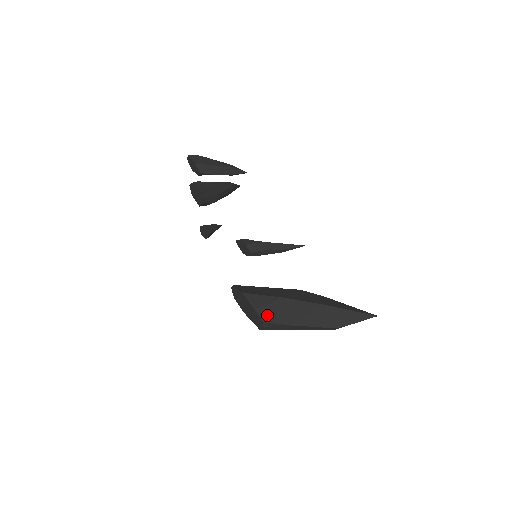
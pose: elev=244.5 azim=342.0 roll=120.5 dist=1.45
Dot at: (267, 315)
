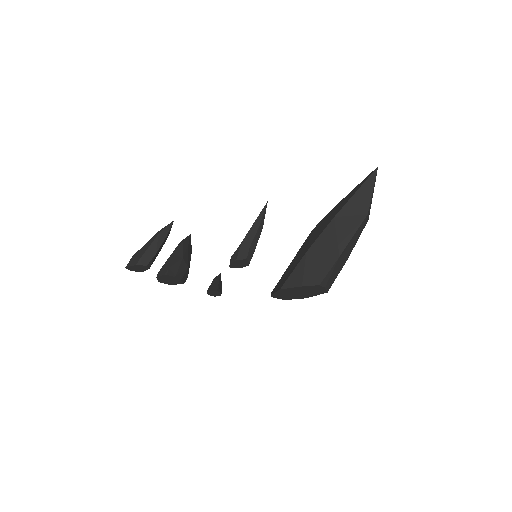
Dot at: (315, 277)
